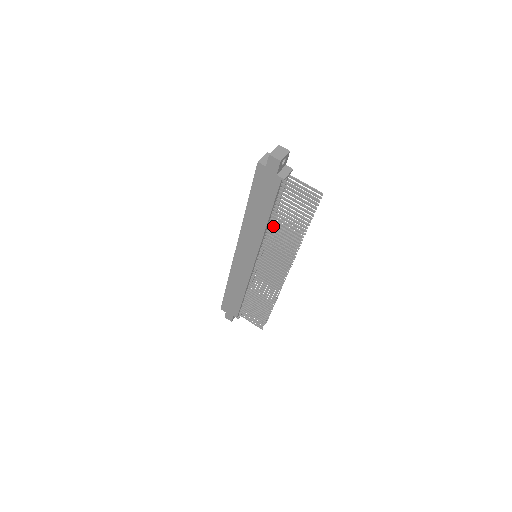
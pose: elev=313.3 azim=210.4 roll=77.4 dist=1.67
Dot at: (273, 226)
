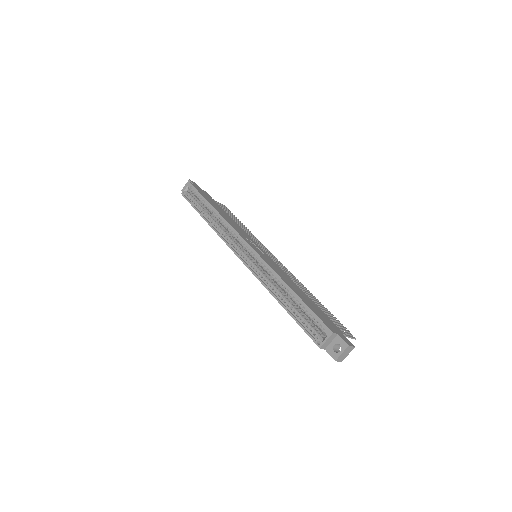
Dot at: occluded
